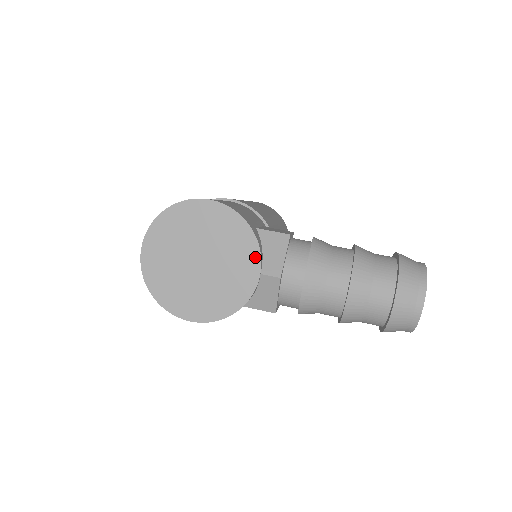
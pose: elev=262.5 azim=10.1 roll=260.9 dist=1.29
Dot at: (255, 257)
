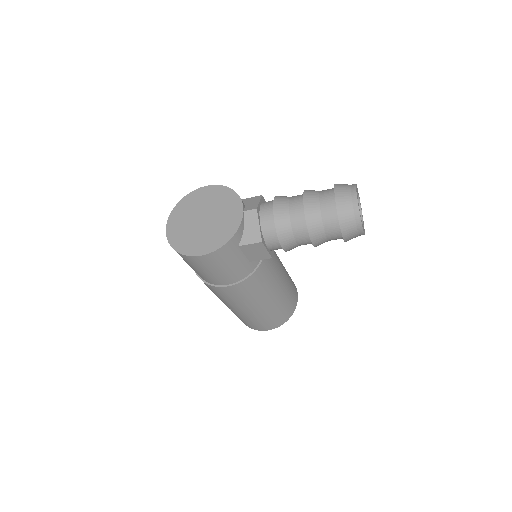
Dot at: (238, 204)
